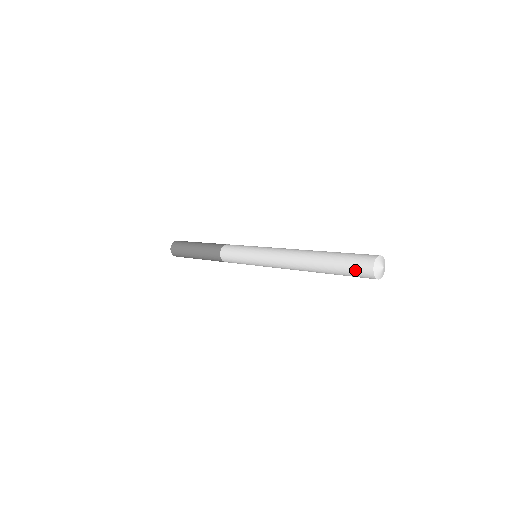
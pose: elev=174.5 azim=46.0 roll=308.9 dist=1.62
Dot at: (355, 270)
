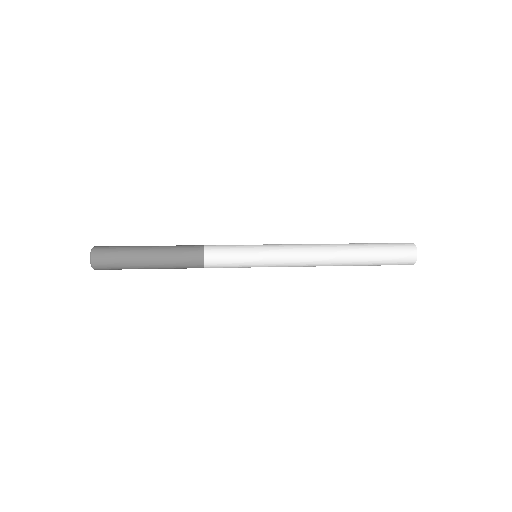
Dot at: (396, 264)
